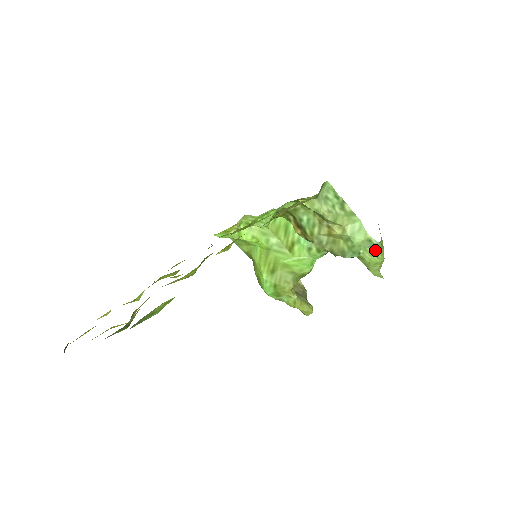
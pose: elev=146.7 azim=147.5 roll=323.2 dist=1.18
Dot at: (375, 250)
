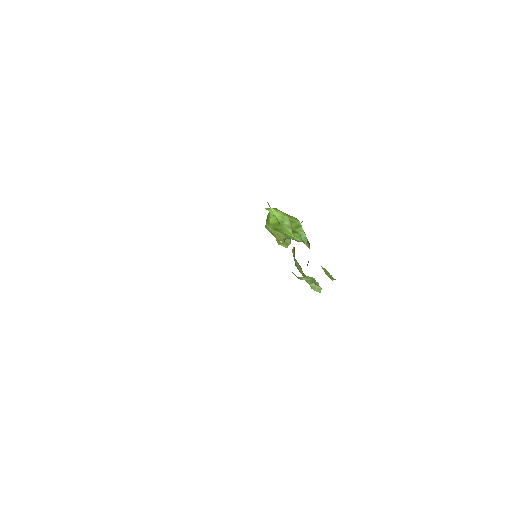
Dot at: (332, 278)
